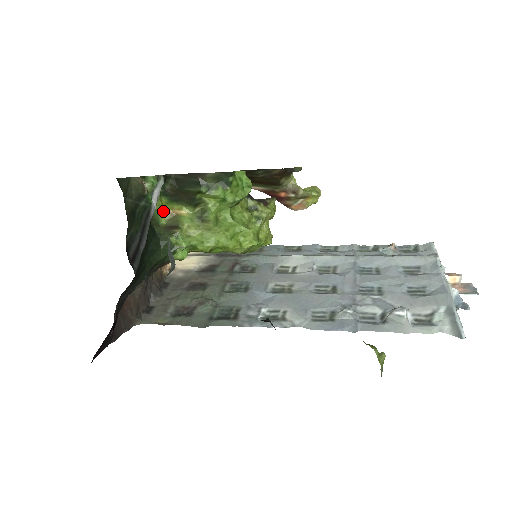
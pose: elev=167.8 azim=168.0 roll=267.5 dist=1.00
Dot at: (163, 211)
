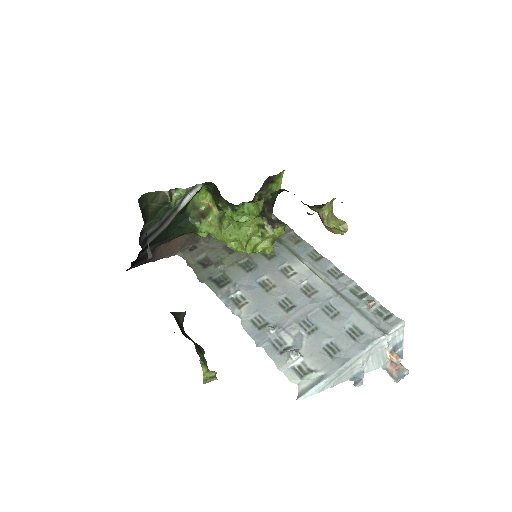
Dot at: (204, 202)
